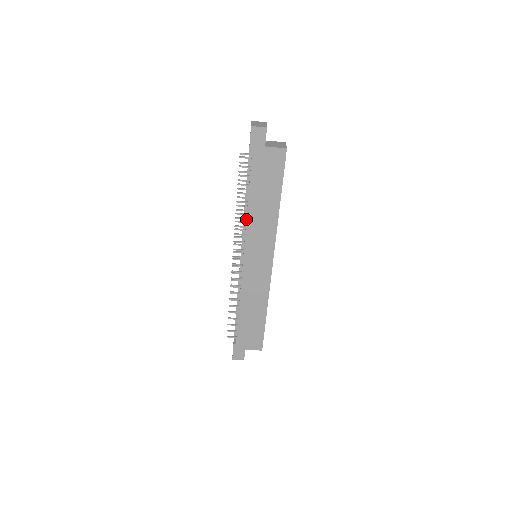
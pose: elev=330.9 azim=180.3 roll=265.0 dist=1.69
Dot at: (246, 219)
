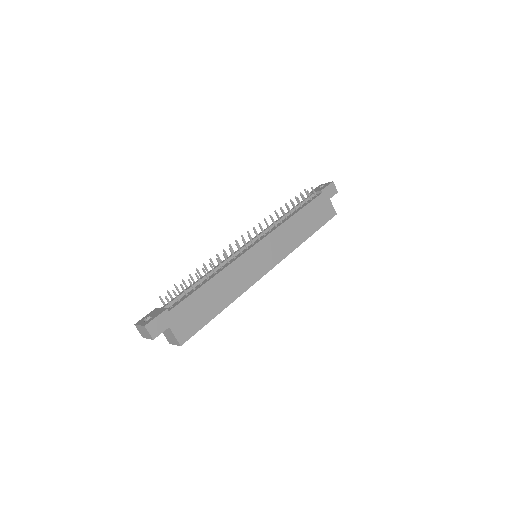
Dot at: (285, 221)
